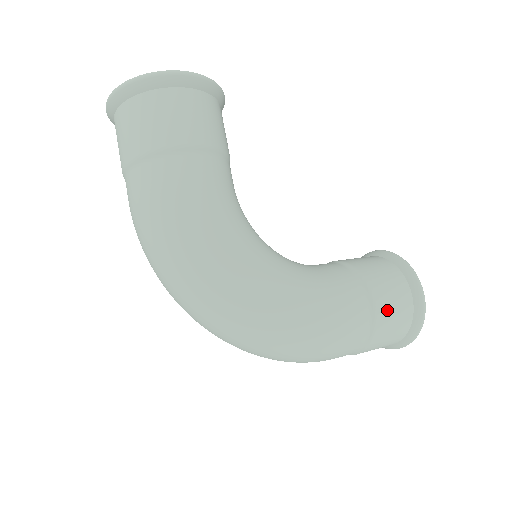
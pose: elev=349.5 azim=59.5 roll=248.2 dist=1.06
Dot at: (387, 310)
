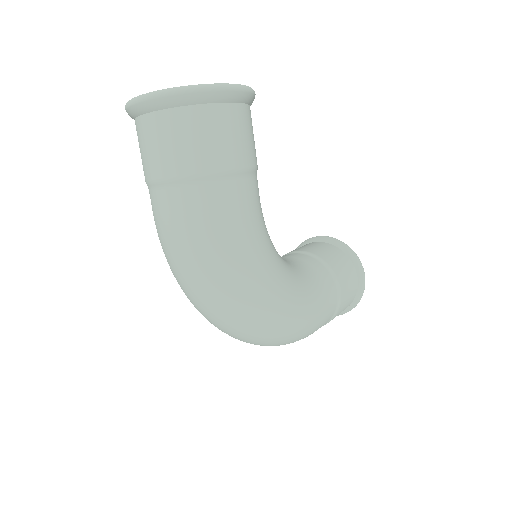
Dot at: (346, 297)
